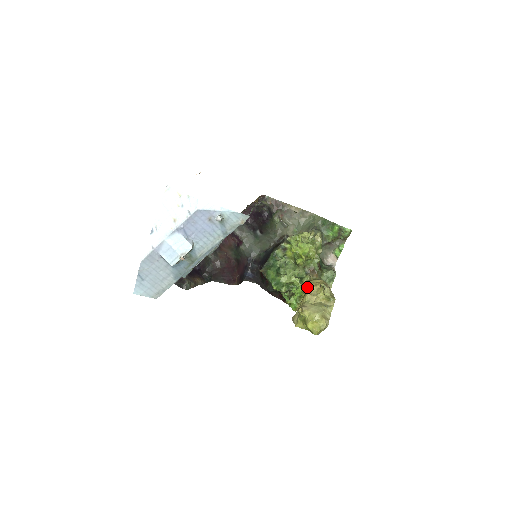
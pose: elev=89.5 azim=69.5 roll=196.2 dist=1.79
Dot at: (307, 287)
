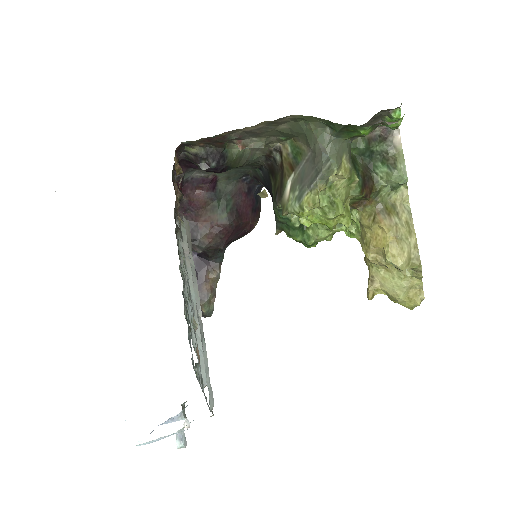
Dot at: (363, 242)
